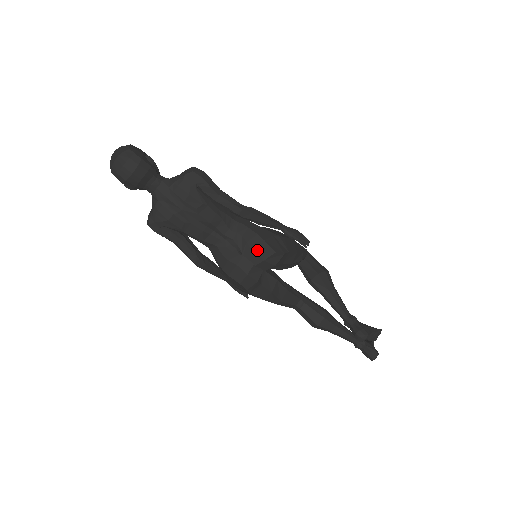
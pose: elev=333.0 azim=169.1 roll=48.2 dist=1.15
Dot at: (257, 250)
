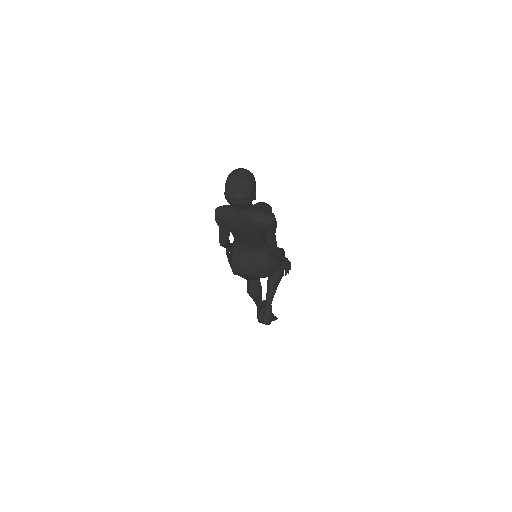
Dot at: (260, 270)
